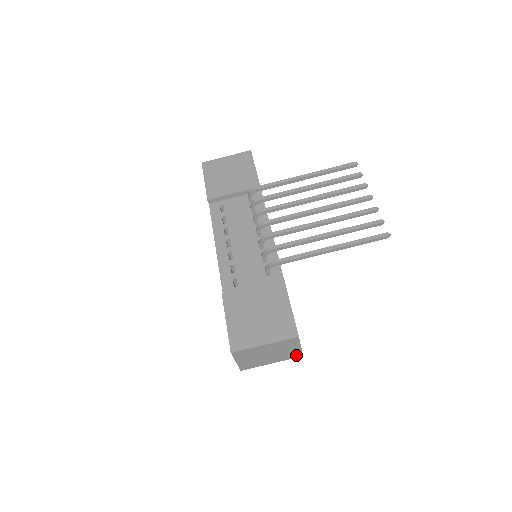
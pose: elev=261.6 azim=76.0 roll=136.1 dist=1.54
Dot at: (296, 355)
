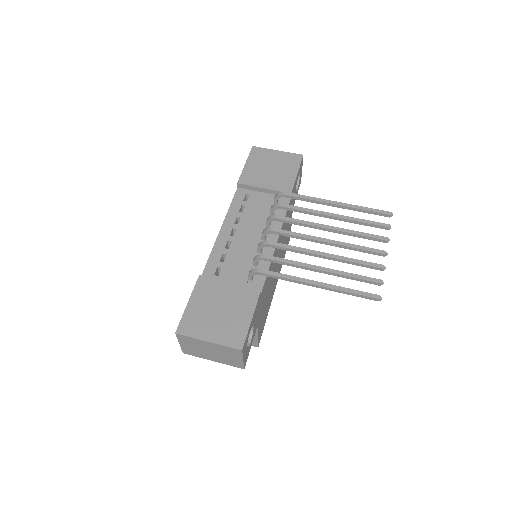
Dot at: (238, 365)
